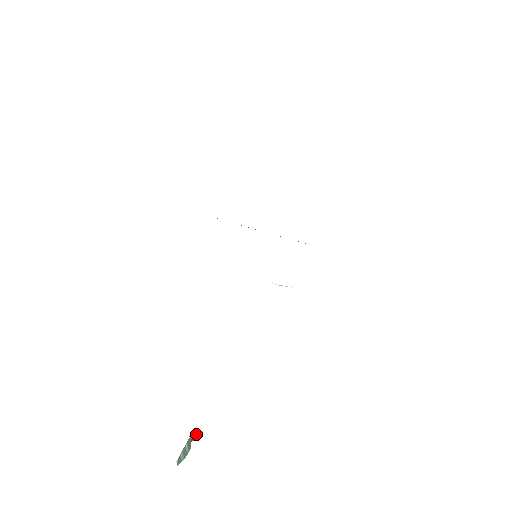
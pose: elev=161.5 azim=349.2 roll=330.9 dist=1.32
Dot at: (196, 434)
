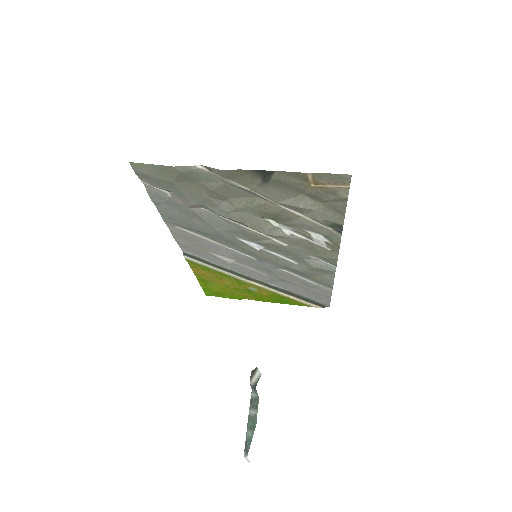
Dot at: occluded
